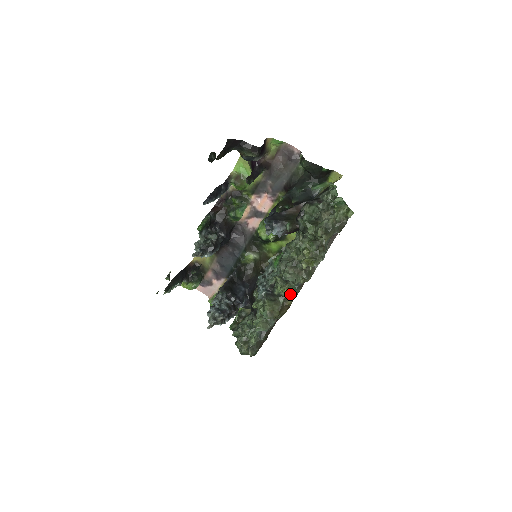
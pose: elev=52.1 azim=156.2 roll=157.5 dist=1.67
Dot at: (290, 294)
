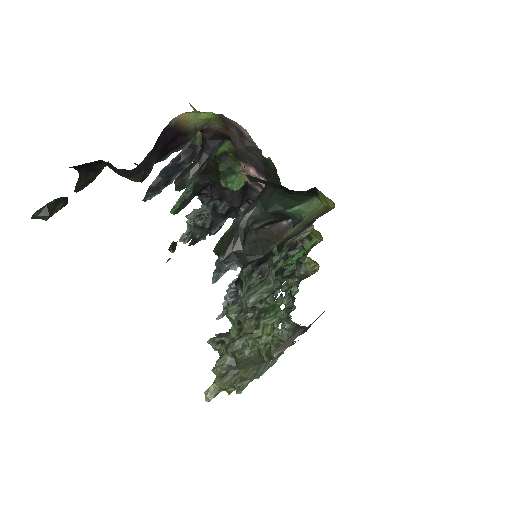
Dot at: occluded
